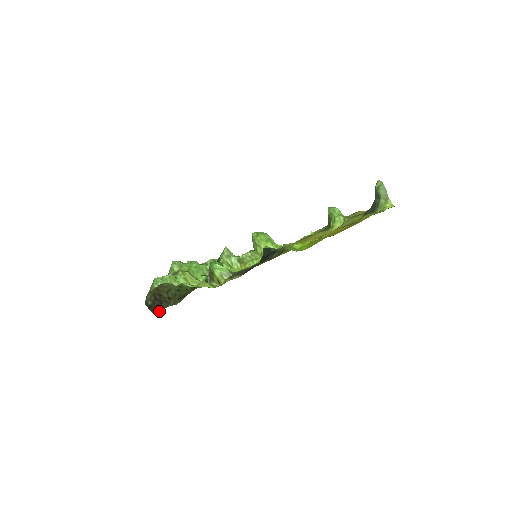
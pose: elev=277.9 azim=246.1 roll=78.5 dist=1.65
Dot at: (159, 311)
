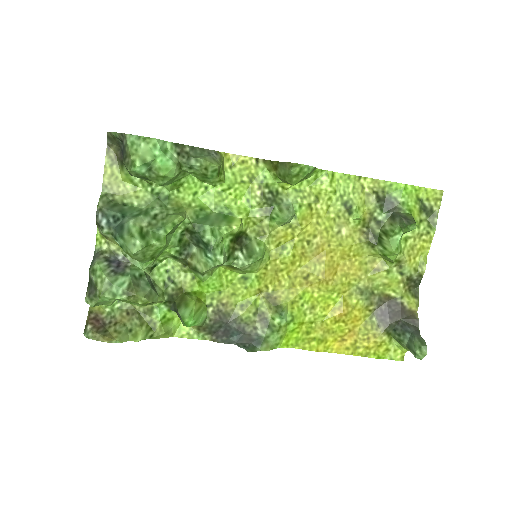
Dot at: (98, 309)
